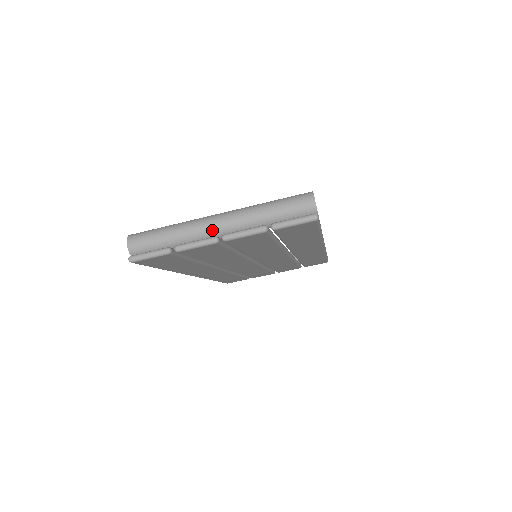
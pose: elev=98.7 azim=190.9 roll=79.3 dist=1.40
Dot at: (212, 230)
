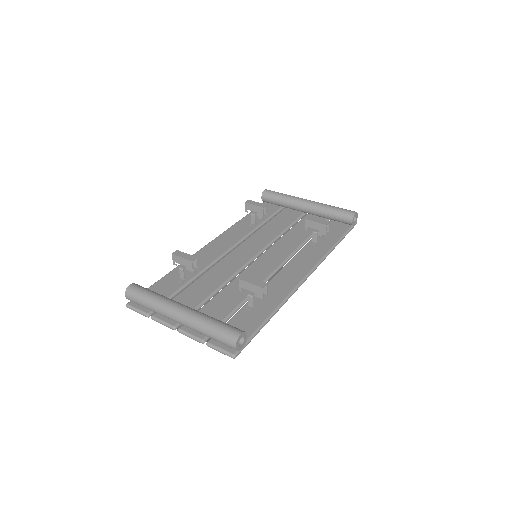
Dot at: (173, 320)
